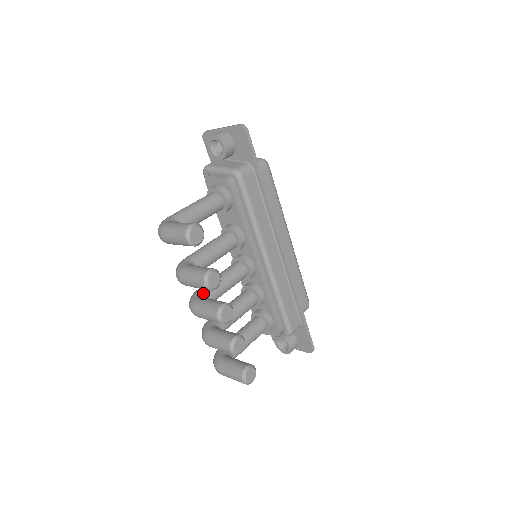
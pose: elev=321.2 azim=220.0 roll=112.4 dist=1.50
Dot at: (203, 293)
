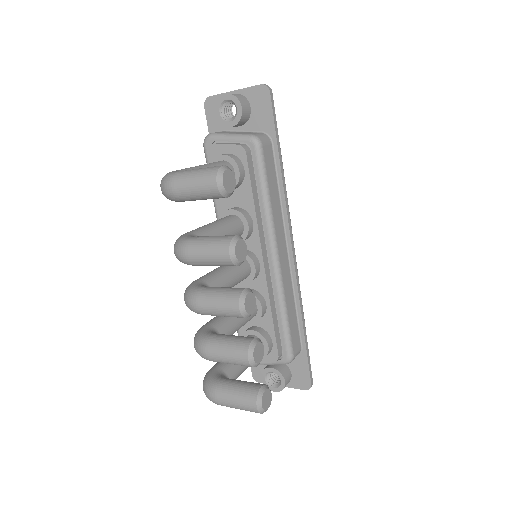
Dot at: (204, 284)
